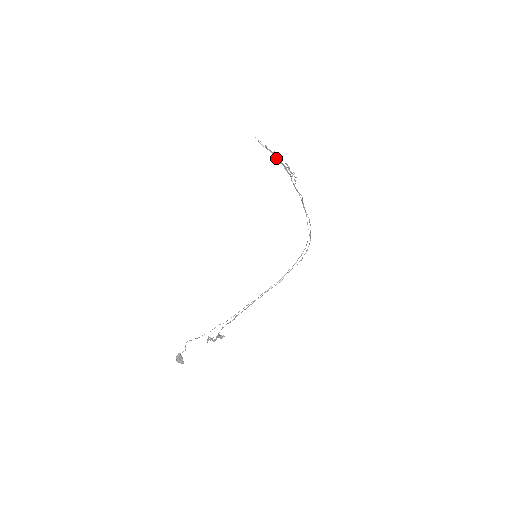
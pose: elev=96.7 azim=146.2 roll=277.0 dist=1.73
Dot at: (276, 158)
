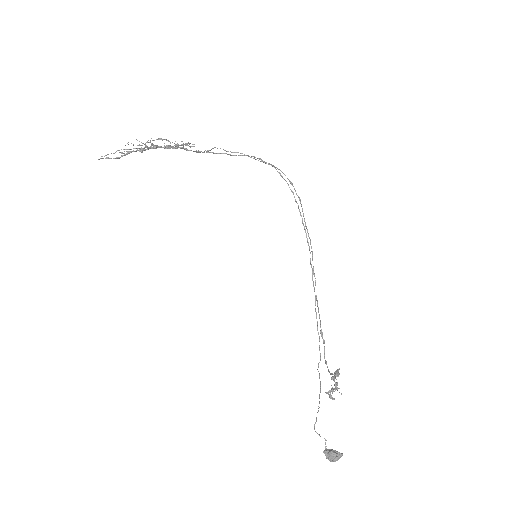
Dot at: (143, 148)
